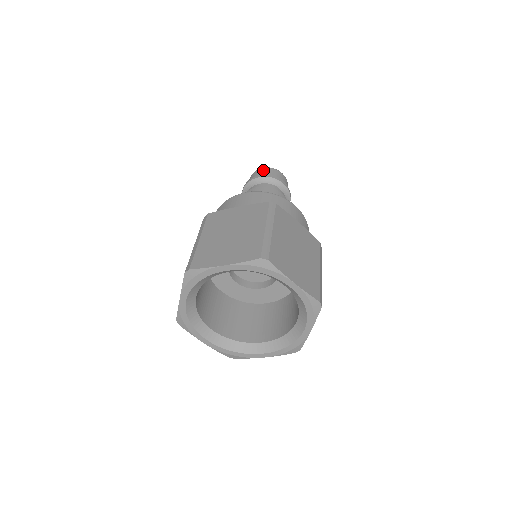
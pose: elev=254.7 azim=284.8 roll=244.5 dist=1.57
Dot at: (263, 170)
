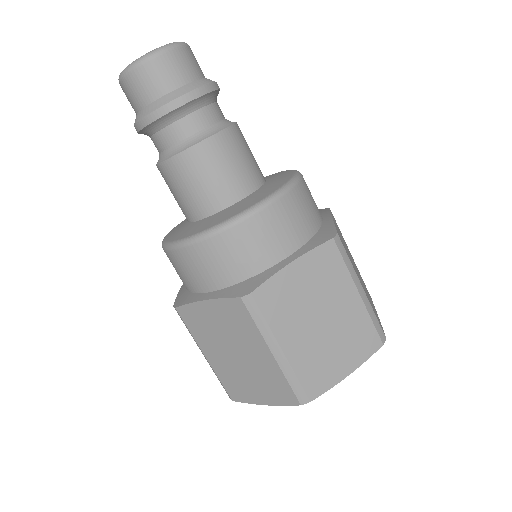
Dot at: (132, 84)
